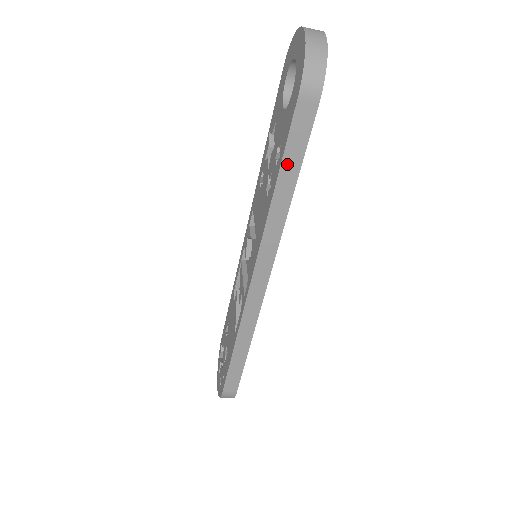
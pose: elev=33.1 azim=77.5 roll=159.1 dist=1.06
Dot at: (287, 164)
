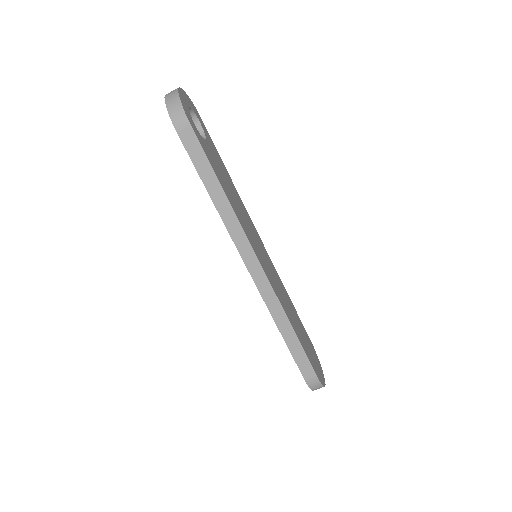
Dot at: (204, 175)
